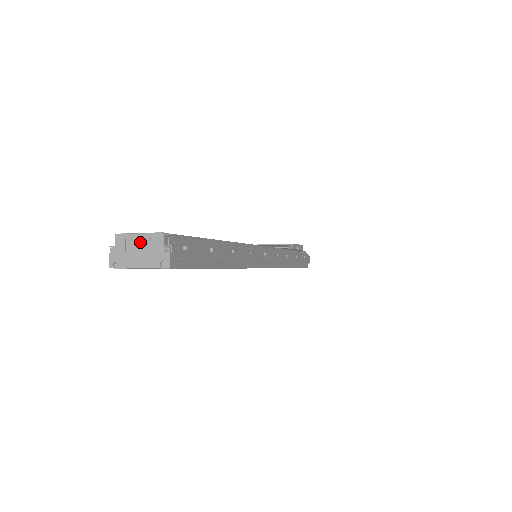
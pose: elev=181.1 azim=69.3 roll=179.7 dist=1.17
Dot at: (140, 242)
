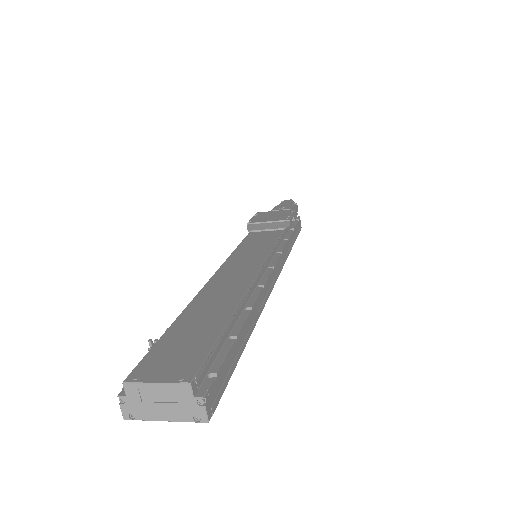
Dot at: (160, 393)
